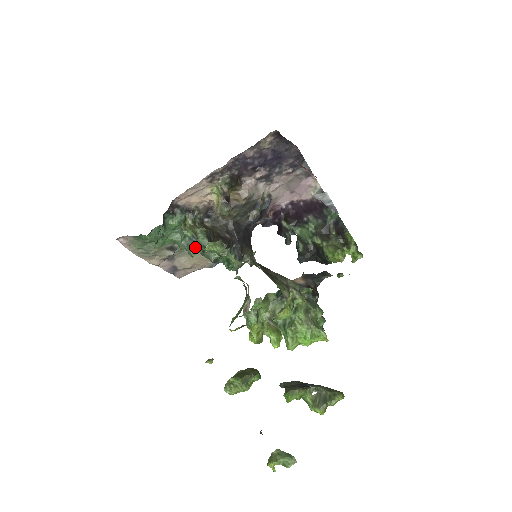
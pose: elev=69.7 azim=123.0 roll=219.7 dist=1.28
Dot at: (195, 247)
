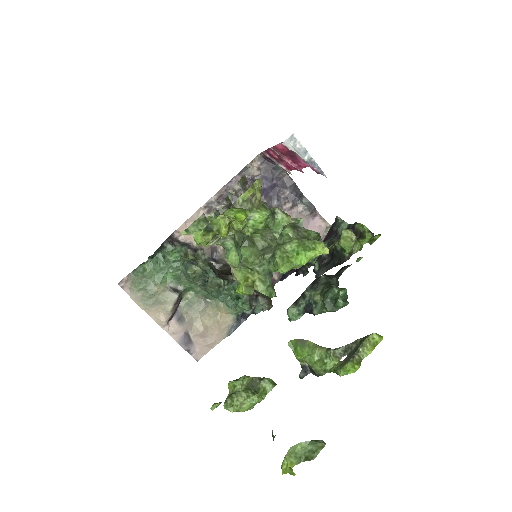
Dot at: (192, 265)
